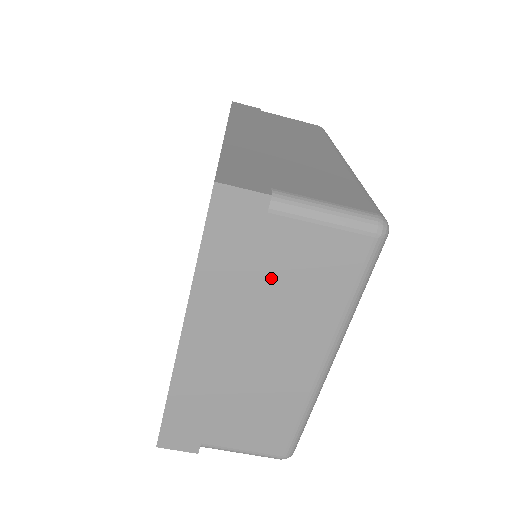
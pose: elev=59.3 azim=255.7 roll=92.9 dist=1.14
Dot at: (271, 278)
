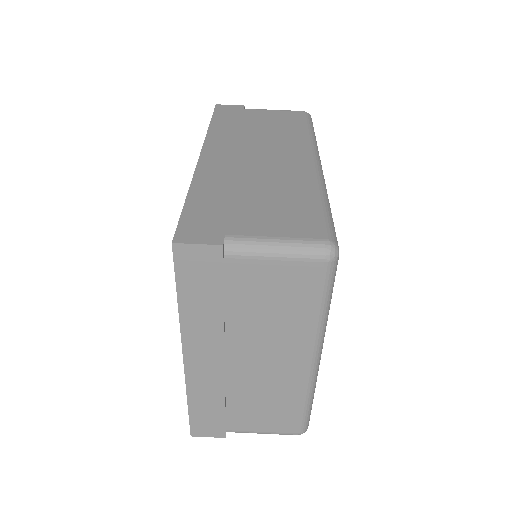
Dot at: (244, 306)
